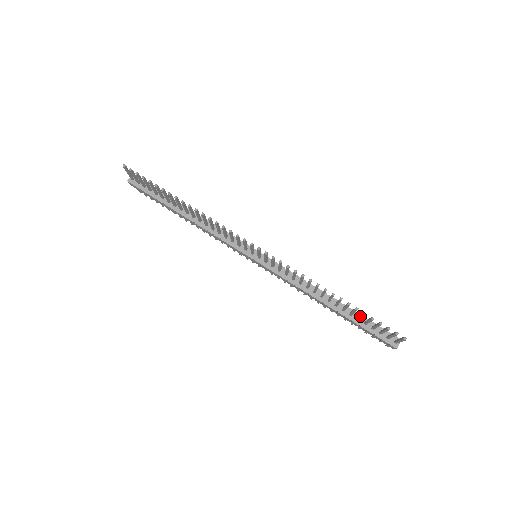
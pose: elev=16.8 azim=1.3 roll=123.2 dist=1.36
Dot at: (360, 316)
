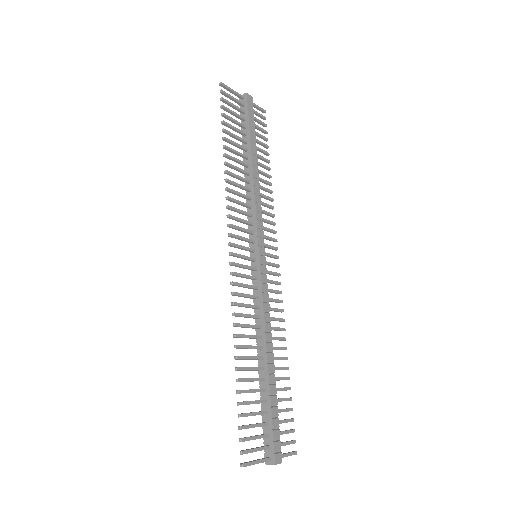
Dot at: (248, 401)
